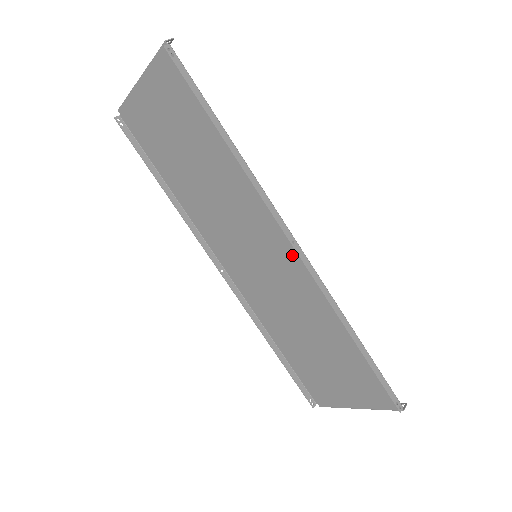
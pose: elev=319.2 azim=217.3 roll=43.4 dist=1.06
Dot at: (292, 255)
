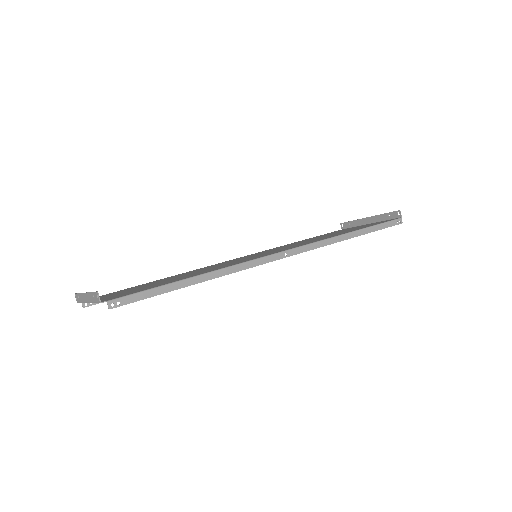
Dot at: occluded
